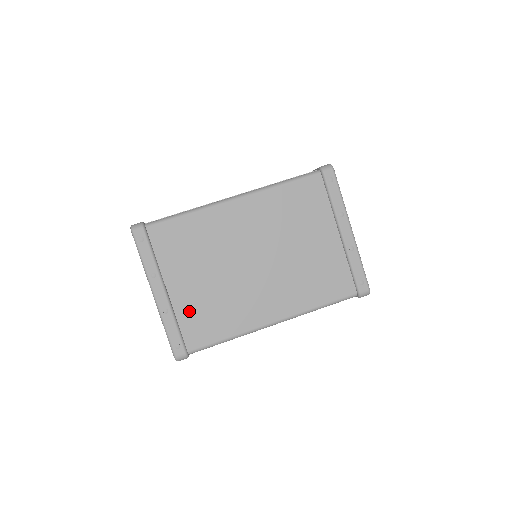
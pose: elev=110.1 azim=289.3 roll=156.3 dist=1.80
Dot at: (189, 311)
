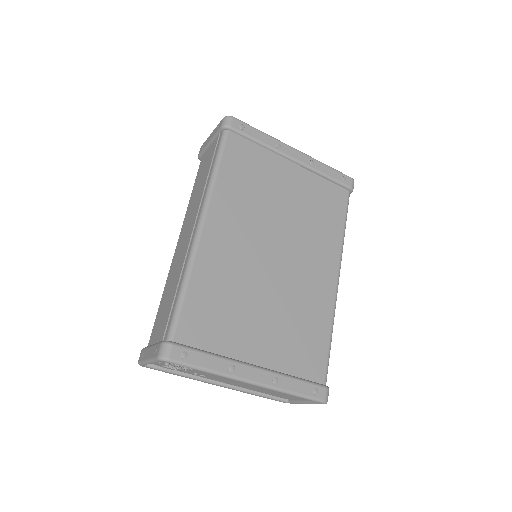
Dot at: (286, 355)
